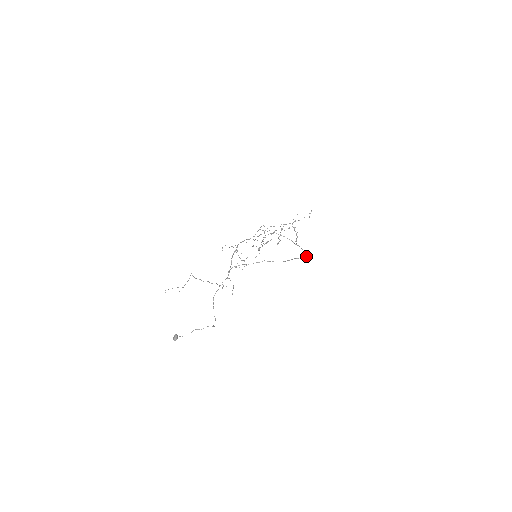
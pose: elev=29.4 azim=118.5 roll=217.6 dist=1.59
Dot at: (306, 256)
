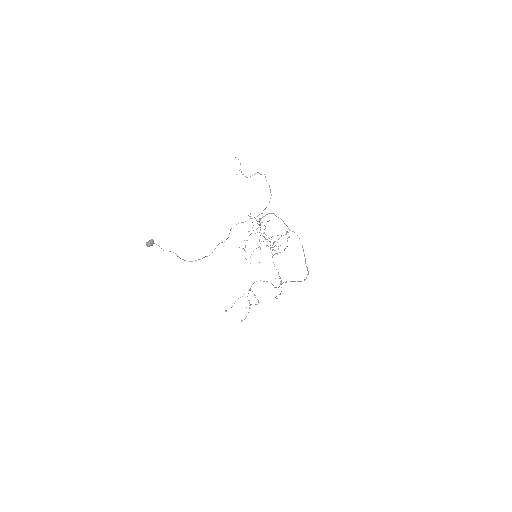
Dot at: (305, 279)
